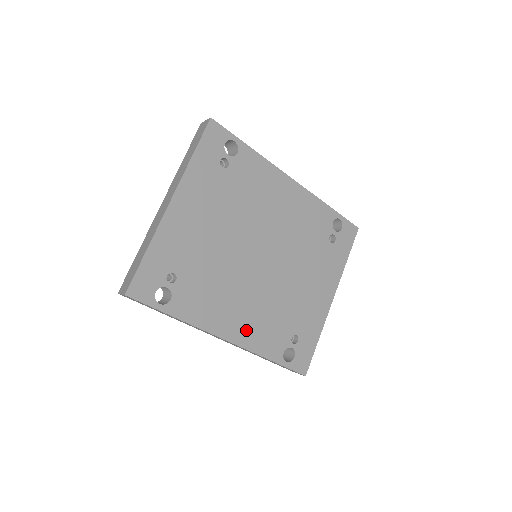
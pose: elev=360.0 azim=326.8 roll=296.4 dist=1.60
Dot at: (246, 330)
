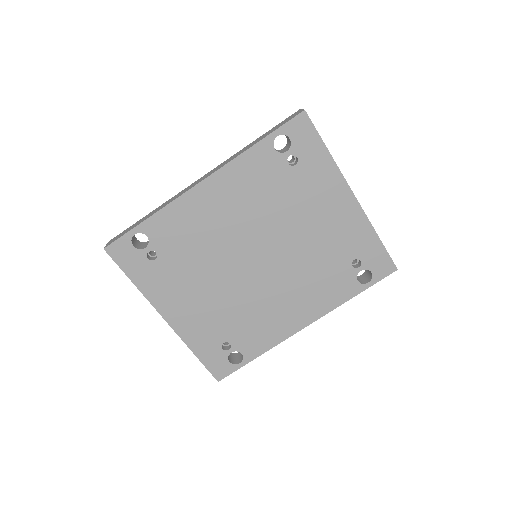
Dot at: (310, 307)
